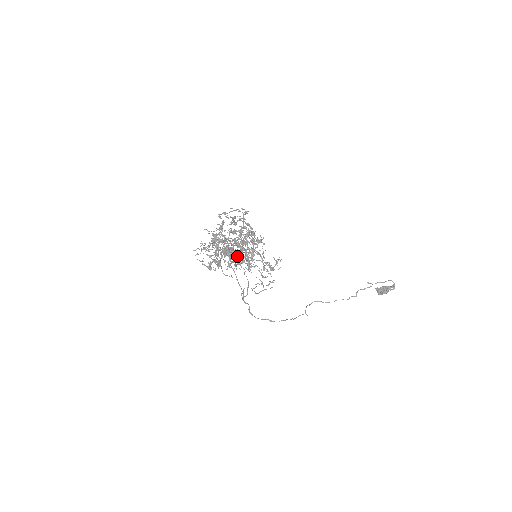
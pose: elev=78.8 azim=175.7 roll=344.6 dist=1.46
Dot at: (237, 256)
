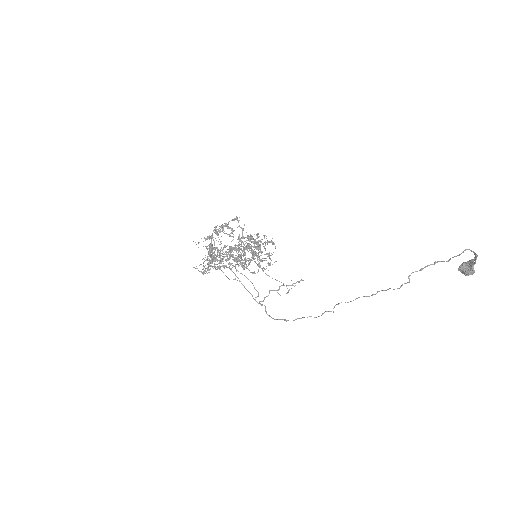
Dot at: occluded
